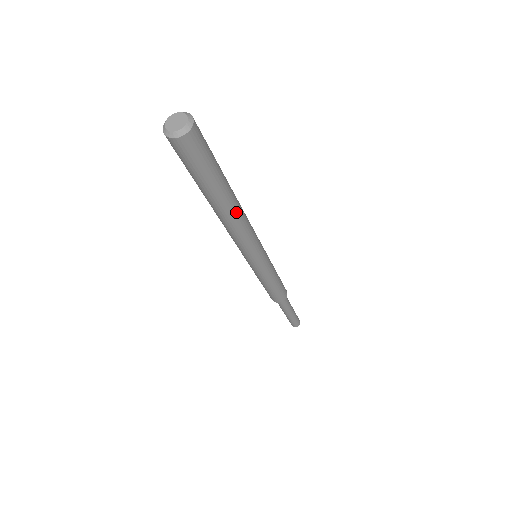
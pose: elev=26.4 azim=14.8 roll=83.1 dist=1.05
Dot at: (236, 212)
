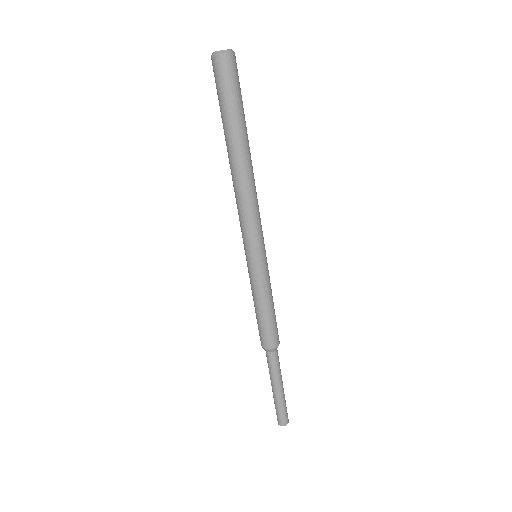
Dot at: occluded
